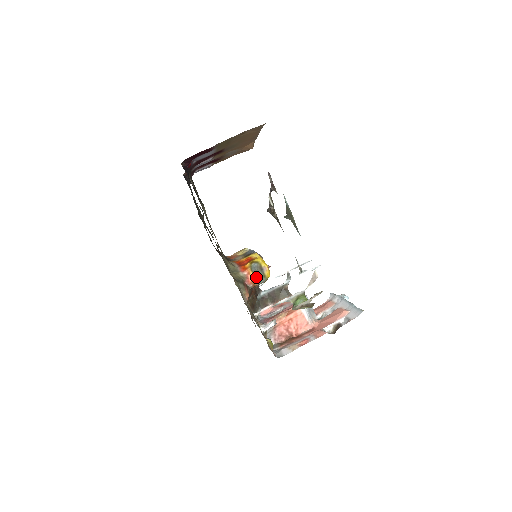
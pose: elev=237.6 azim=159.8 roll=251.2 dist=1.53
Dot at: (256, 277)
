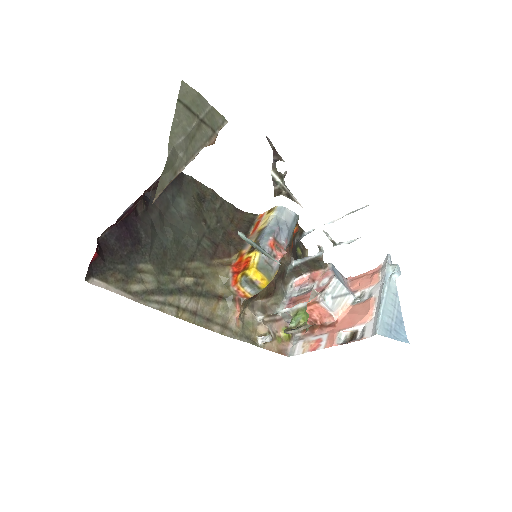
Dot at: (248, 291)
